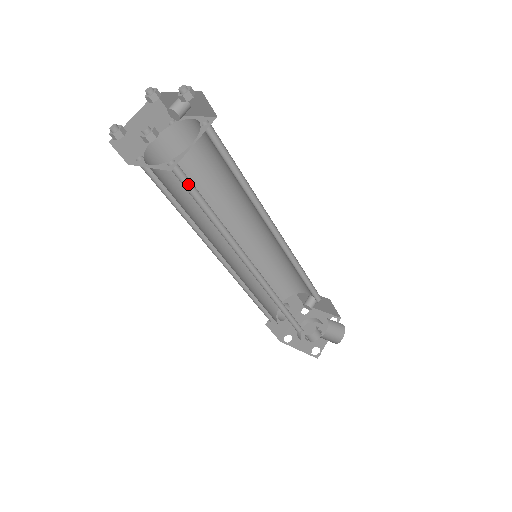
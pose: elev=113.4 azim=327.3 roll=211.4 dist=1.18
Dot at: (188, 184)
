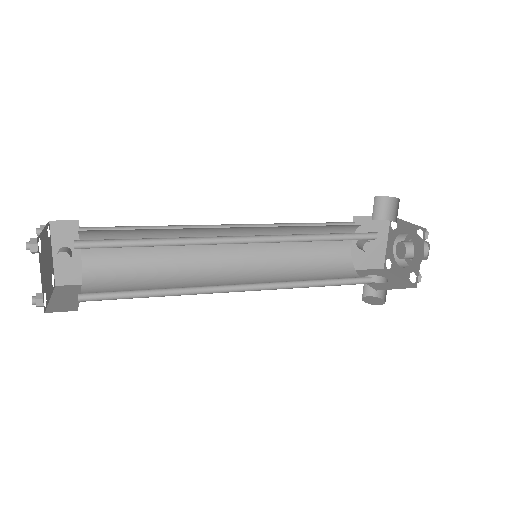
Dot at: (108, 247)
